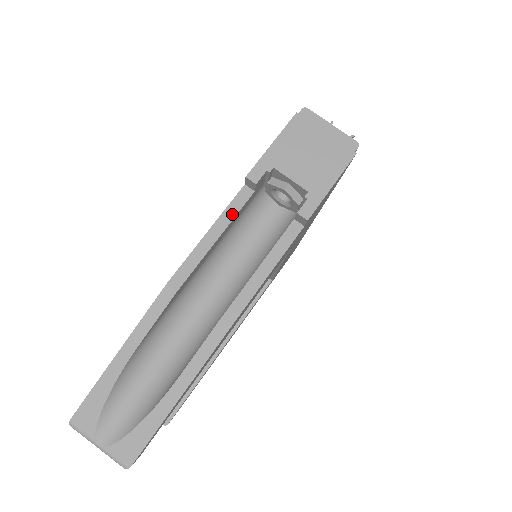
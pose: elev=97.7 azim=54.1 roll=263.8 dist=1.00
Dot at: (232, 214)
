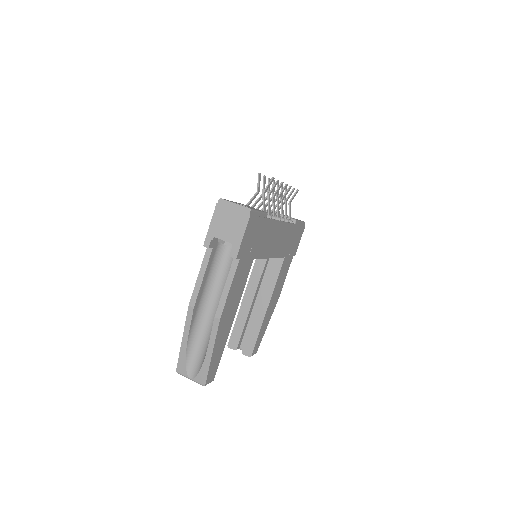
Dot at: (206, 263)
